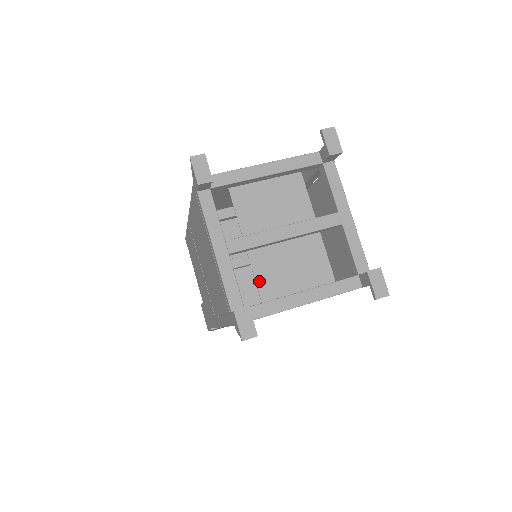
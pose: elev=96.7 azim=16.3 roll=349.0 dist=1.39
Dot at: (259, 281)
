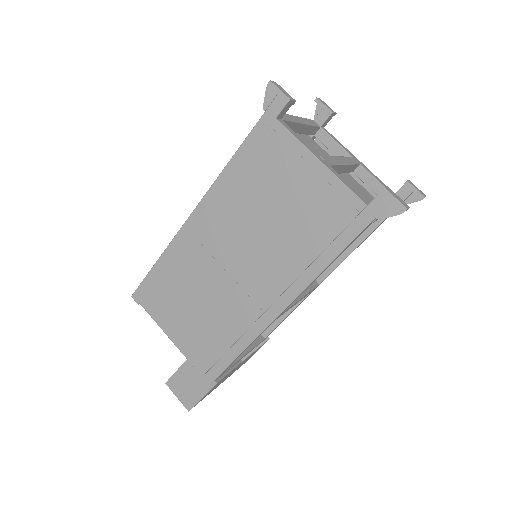
Dot at: occluded
